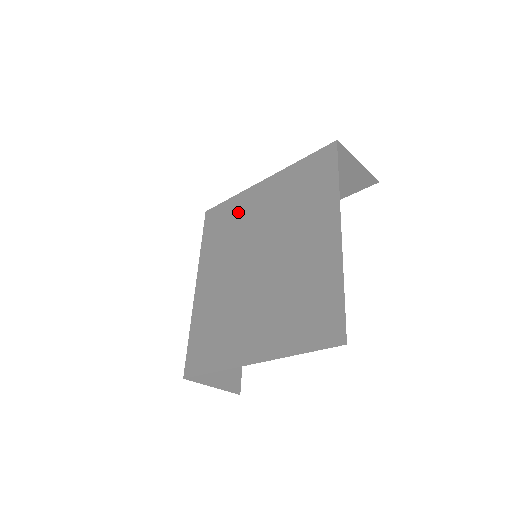
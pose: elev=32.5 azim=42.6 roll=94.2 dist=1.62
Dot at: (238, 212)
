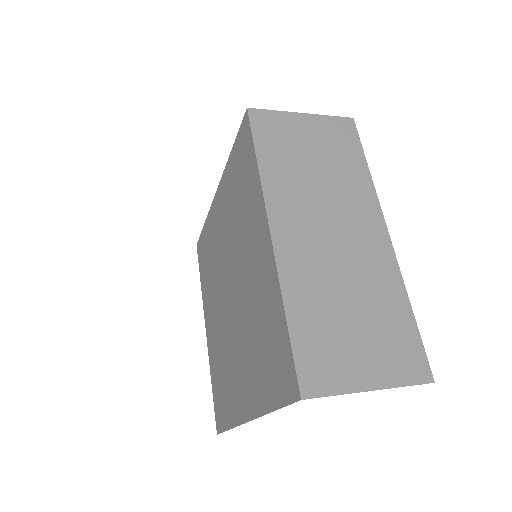
Dot at: (248, 205)
